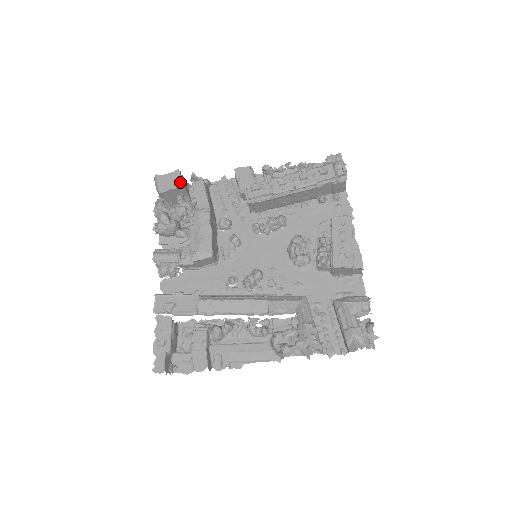
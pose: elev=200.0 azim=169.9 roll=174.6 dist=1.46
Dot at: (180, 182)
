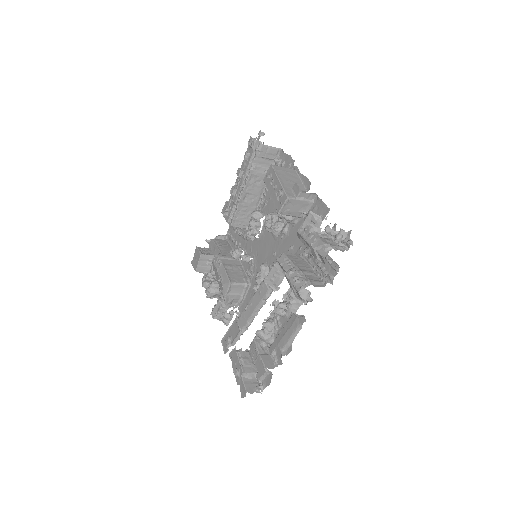
Dot at: (199, 253)
